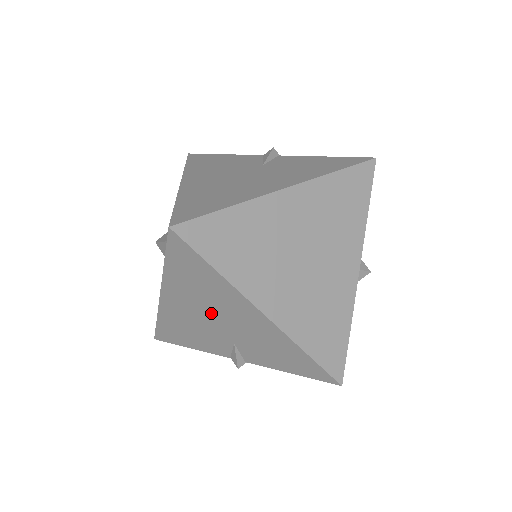
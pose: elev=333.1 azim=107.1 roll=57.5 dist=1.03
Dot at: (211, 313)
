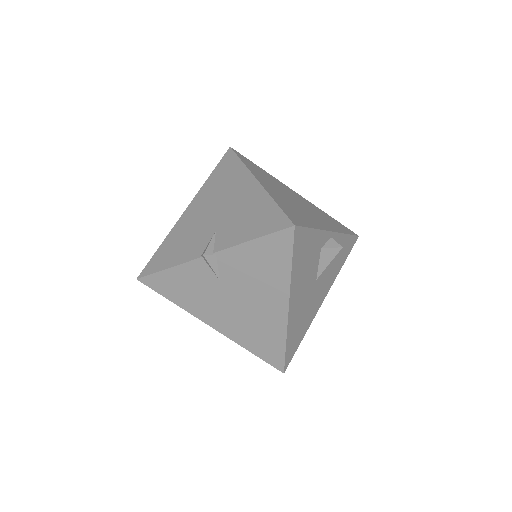
Dot at: (216, 204)
